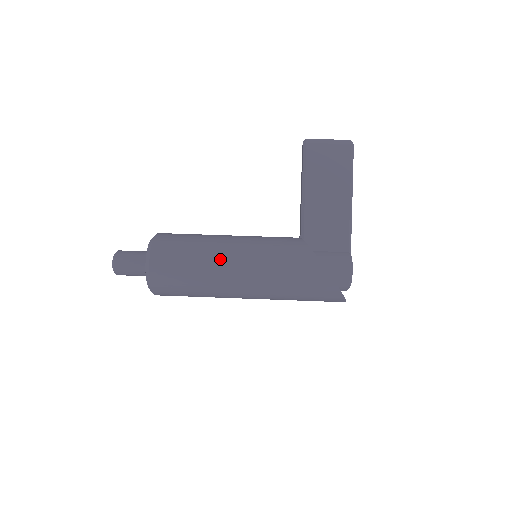
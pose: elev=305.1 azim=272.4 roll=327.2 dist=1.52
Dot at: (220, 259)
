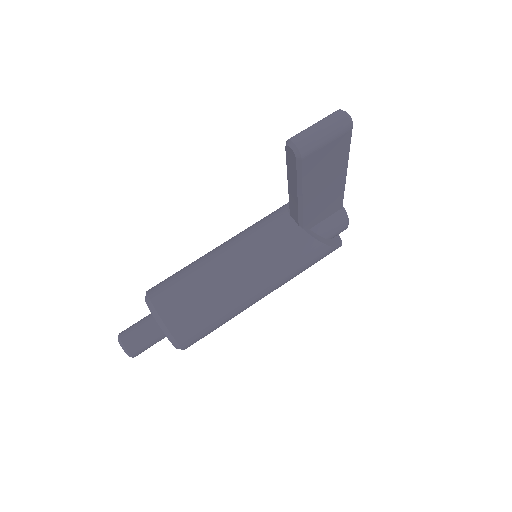
Dot at: (245, 304)
